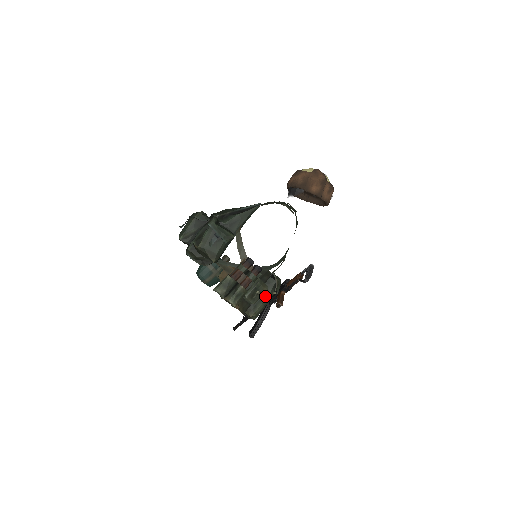
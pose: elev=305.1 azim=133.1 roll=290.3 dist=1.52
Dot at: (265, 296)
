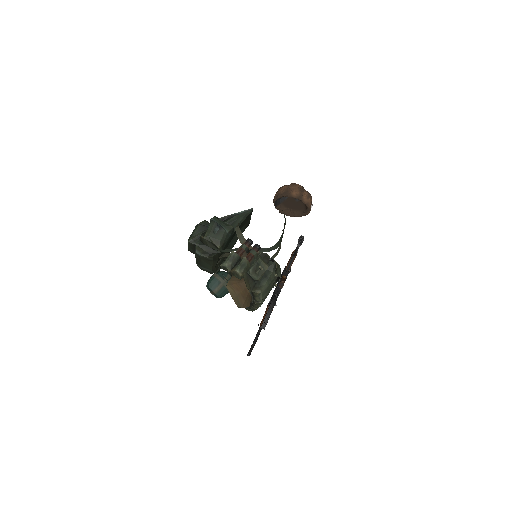
Dot at: (268, 276)
